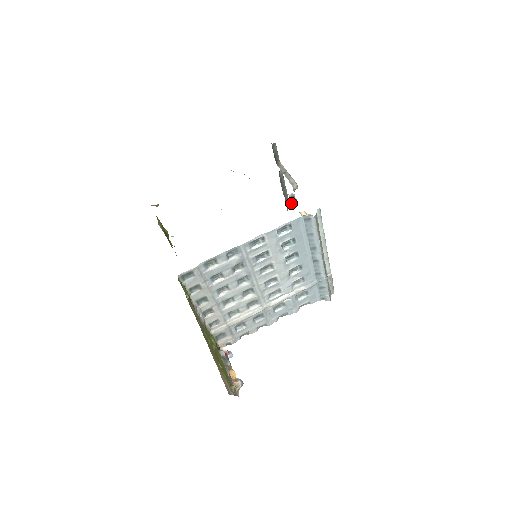
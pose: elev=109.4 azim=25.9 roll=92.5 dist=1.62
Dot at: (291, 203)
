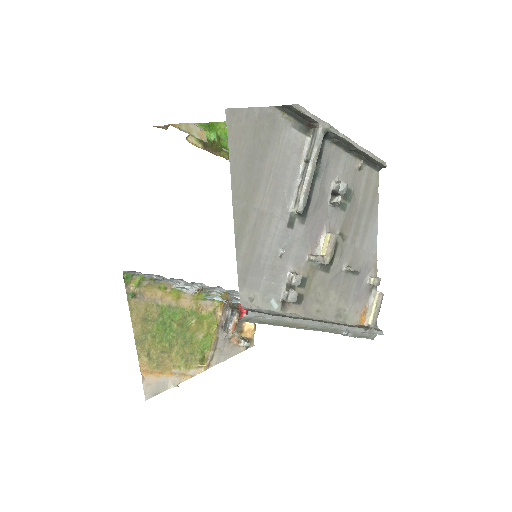
Dot at: occluded
